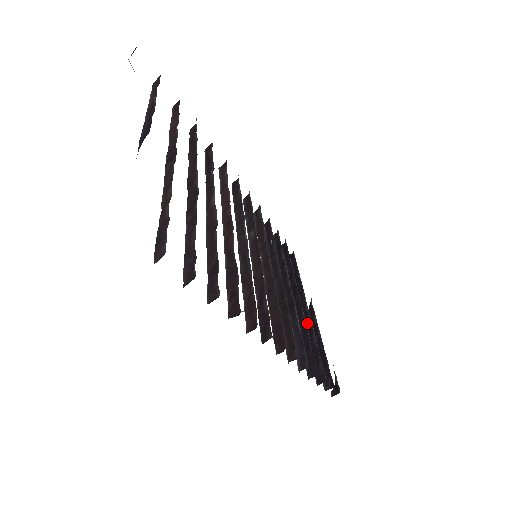
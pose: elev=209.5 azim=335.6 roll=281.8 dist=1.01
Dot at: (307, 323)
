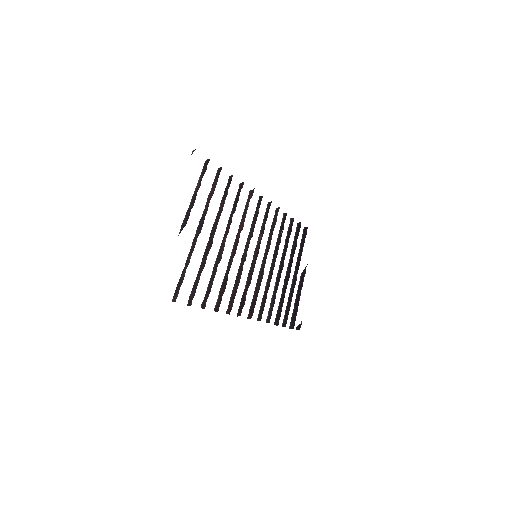
Dot at: (293, 285)
